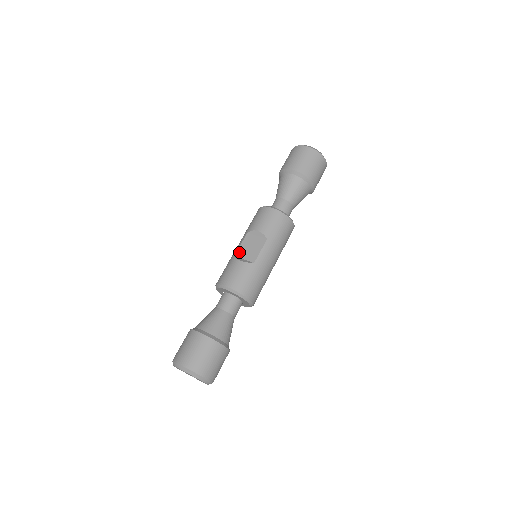
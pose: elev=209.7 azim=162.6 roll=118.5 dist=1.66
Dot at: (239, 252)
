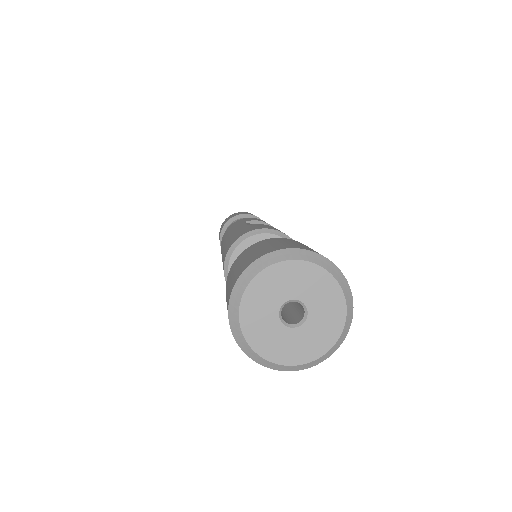
Dot at: occluded
